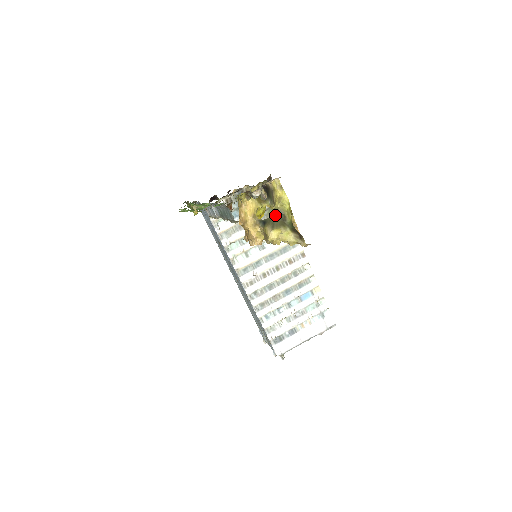
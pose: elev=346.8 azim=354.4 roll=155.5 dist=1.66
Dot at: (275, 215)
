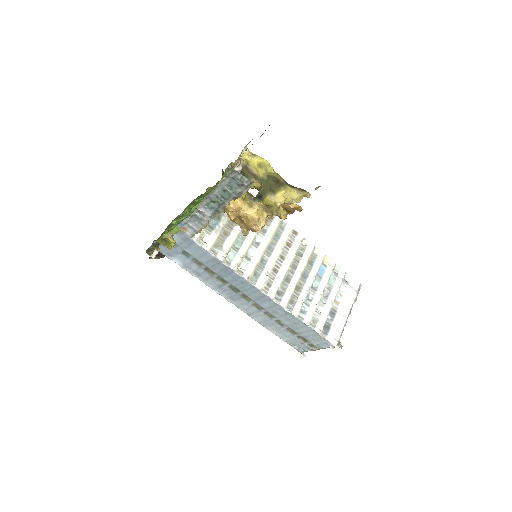
Dot at: (266, 183)
